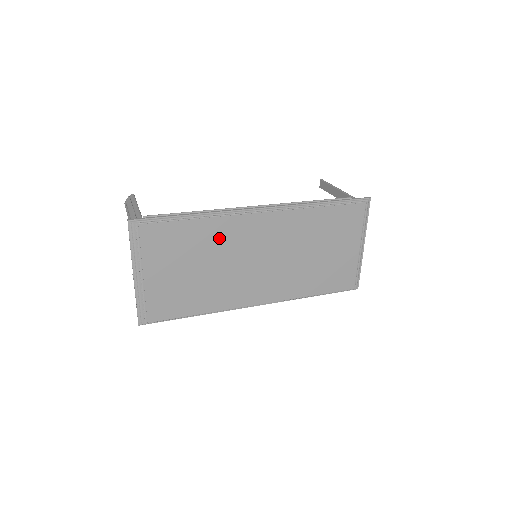
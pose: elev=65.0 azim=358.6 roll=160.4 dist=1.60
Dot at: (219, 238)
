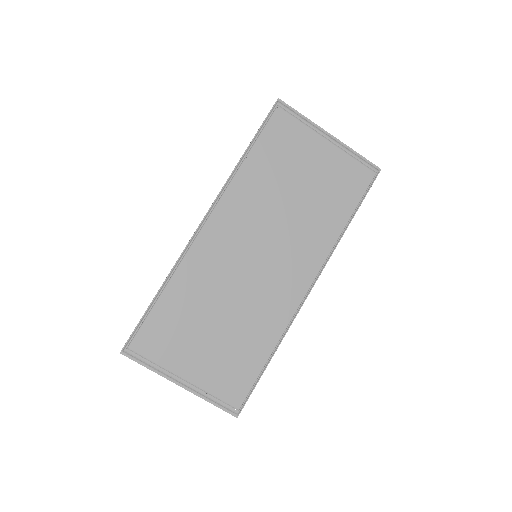
Dot at: (201, 281)
